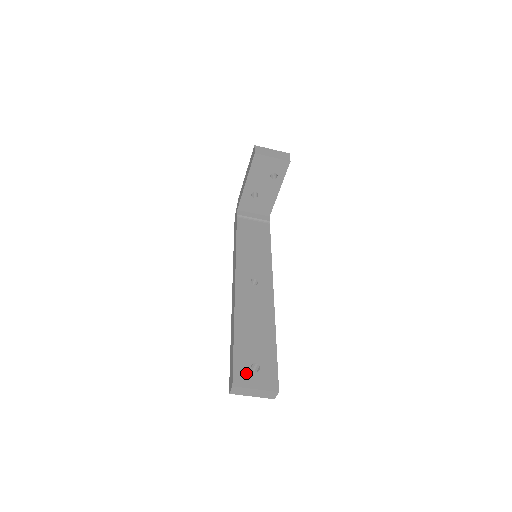
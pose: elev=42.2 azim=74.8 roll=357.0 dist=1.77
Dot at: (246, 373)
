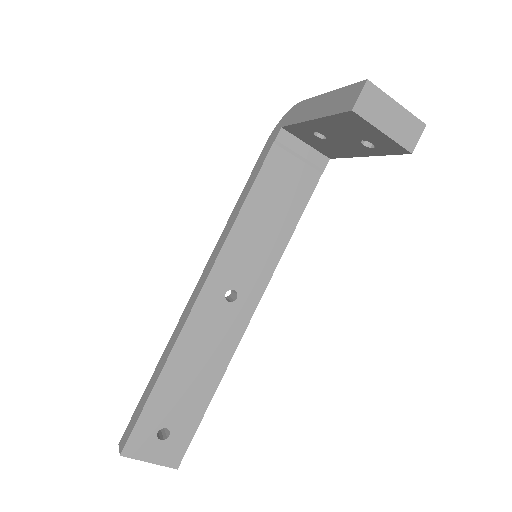
Dot at: (147, 440)
